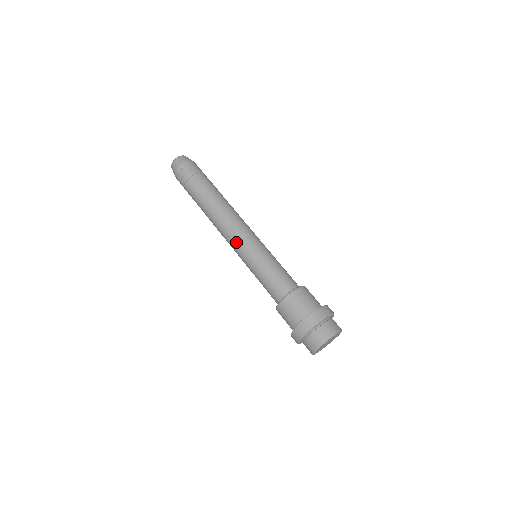
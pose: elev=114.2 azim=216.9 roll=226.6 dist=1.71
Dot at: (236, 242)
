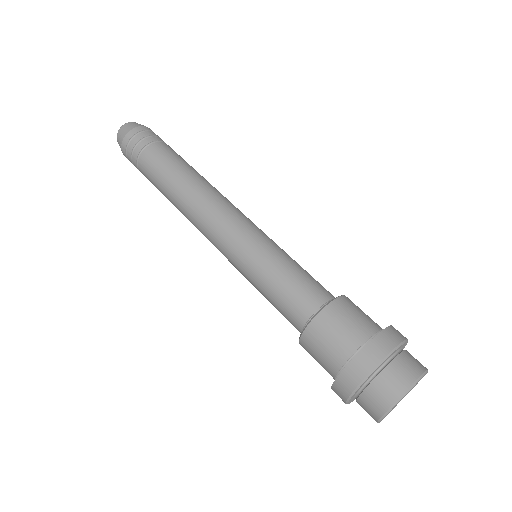
Dot at: (237, 219)
